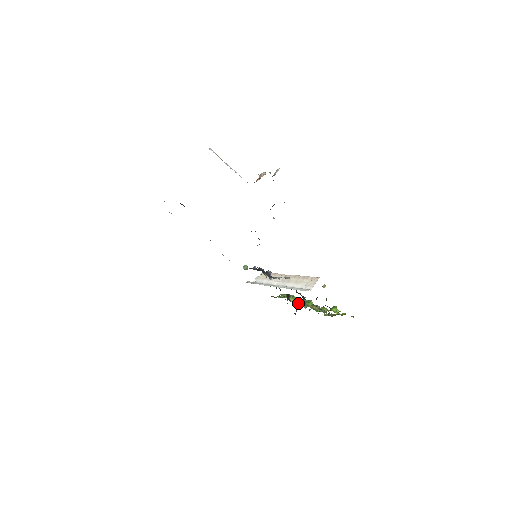
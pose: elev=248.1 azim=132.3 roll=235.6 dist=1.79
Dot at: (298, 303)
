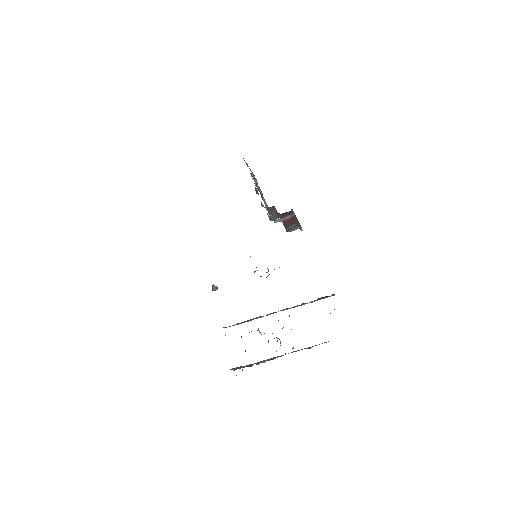
Dot at: occluded
